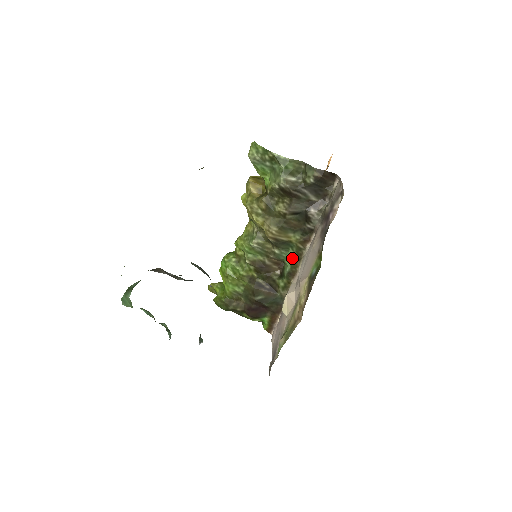
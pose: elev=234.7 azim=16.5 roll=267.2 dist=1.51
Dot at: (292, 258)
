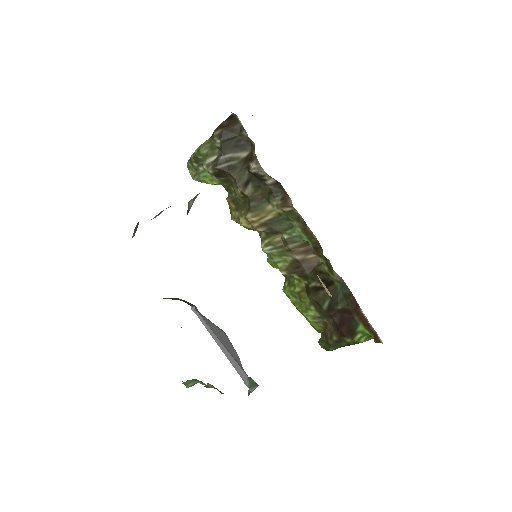
Dot at: (300, 230)
